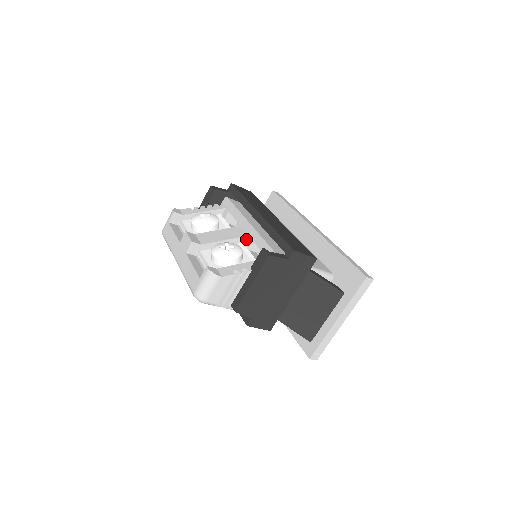
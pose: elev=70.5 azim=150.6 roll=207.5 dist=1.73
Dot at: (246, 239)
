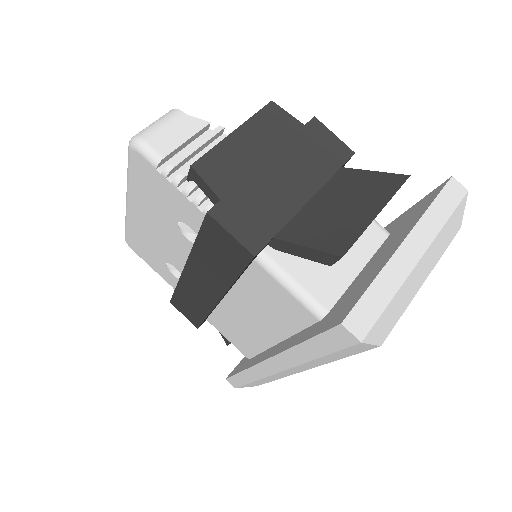
Dot at: occluded
